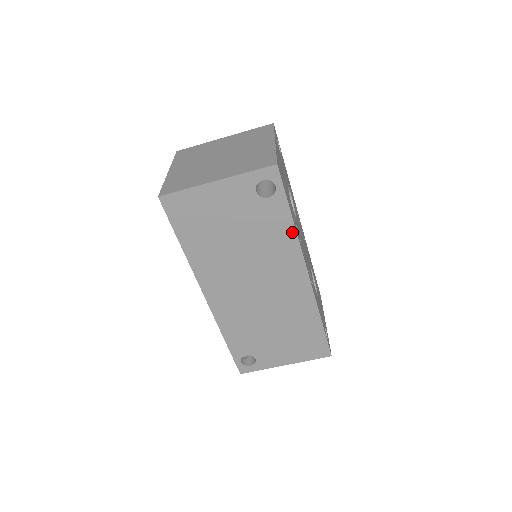
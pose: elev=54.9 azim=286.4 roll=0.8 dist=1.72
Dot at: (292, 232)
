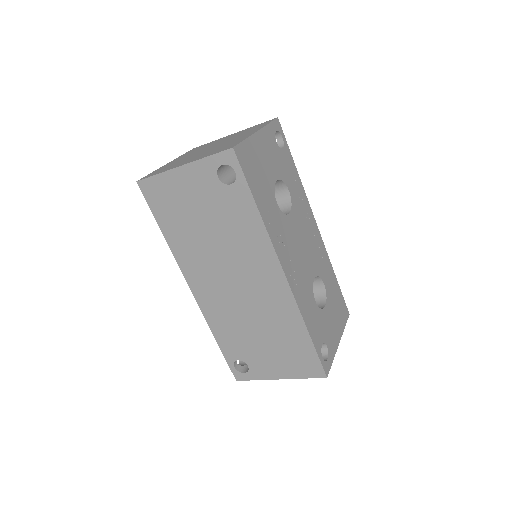
Dot at: (260, 224)
